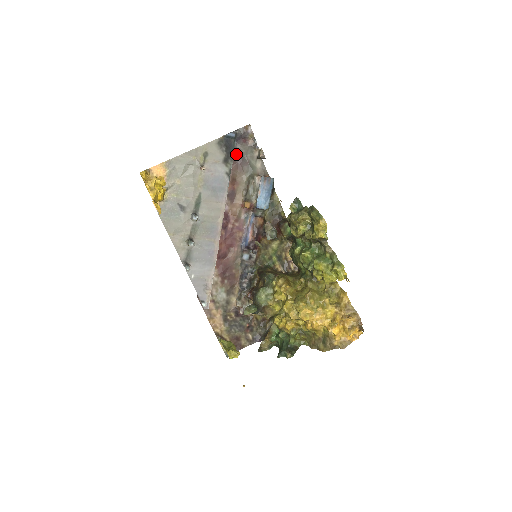
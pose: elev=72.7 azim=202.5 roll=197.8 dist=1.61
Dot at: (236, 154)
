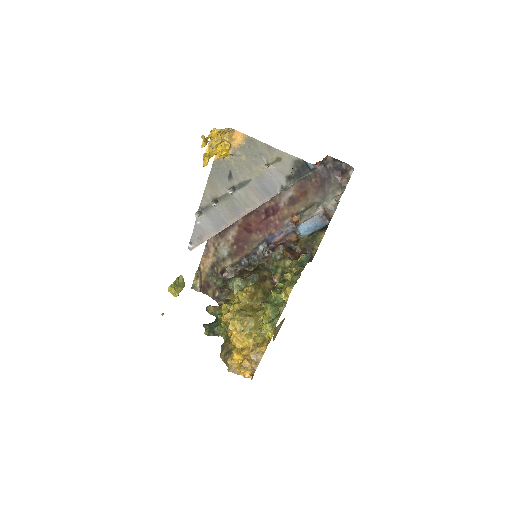
Dot at: (325, 178)
